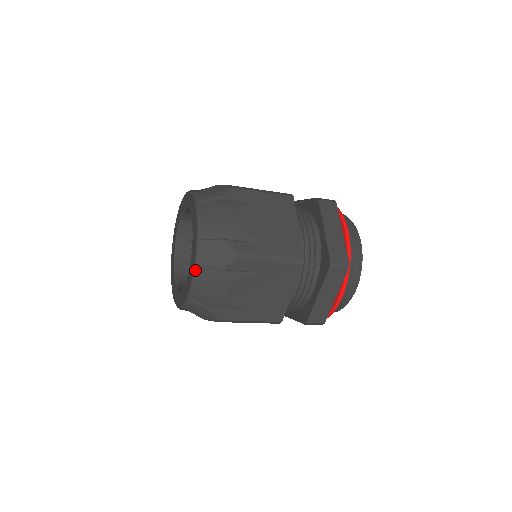
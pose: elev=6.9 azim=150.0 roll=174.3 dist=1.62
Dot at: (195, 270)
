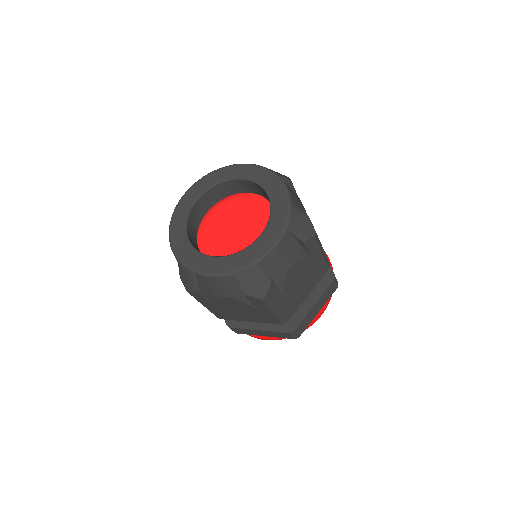
Dot at: (284, 232)
